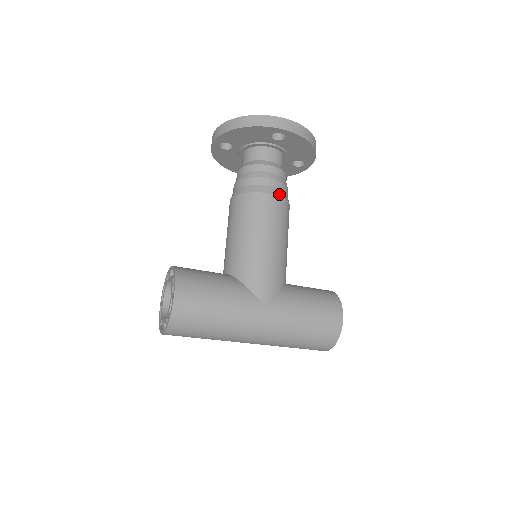
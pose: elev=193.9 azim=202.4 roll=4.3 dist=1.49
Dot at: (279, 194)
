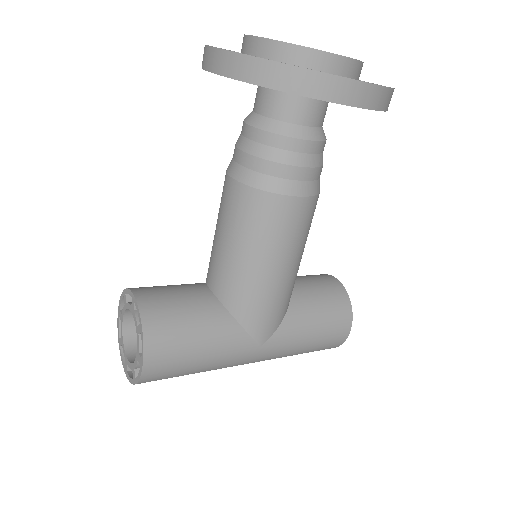
Dot at: (310, 191)
